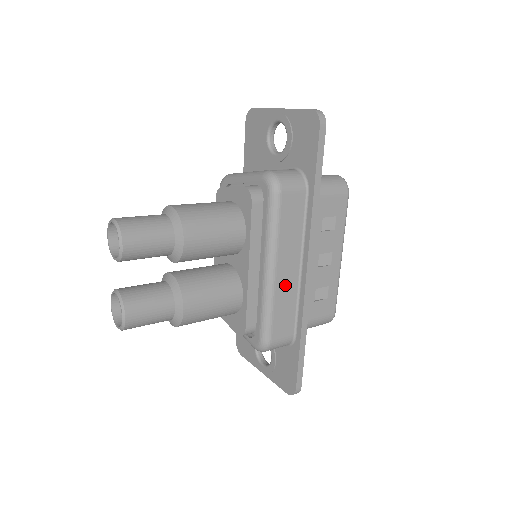
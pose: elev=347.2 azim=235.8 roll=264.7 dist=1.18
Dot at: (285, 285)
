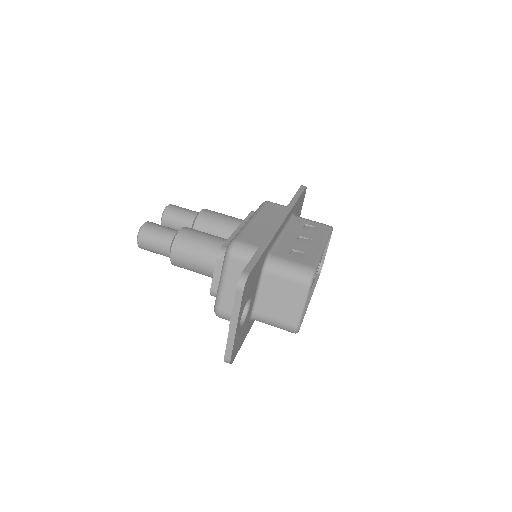
Dot at: occluded
